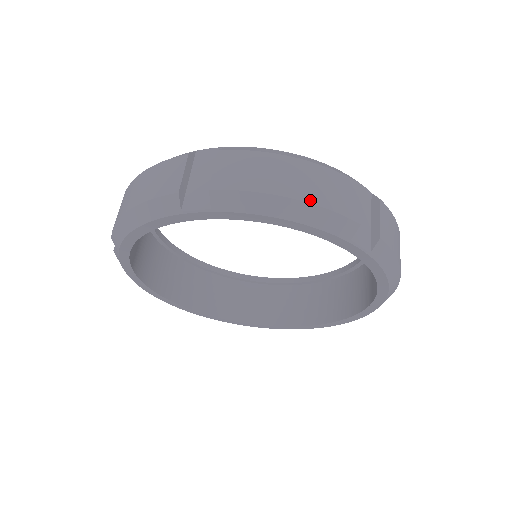
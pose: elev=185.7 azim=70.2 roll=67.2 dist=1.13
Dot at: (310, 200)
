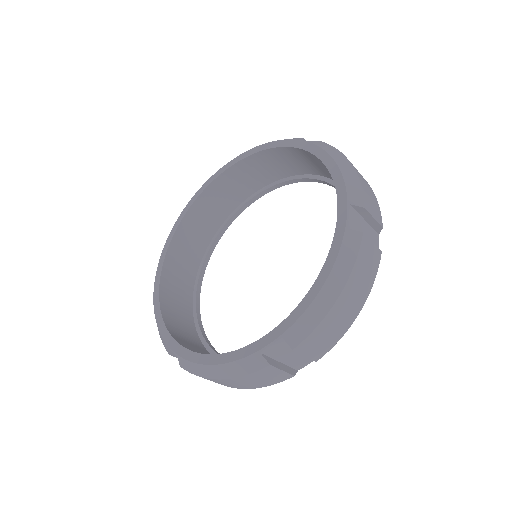
Dot at: occluded
